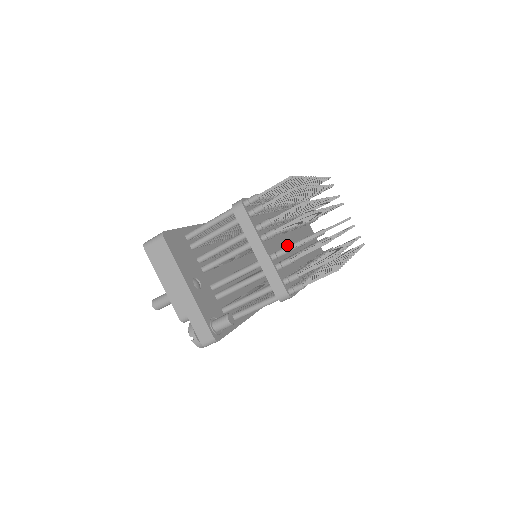
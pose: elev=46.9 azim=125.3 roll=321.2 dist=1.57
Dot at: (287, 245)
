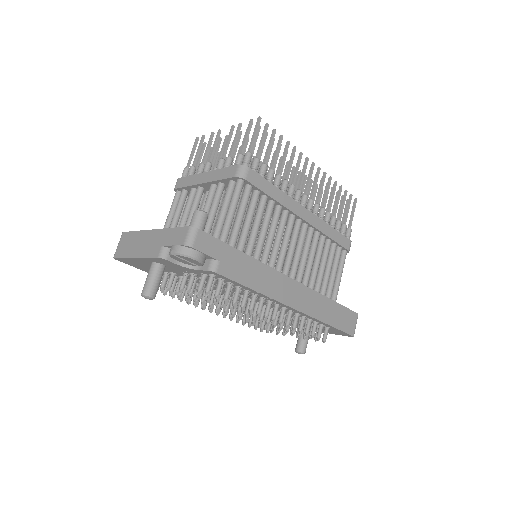
Dot at: occluded
